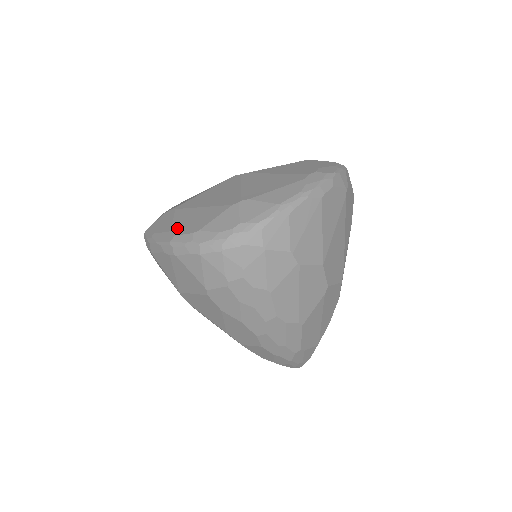
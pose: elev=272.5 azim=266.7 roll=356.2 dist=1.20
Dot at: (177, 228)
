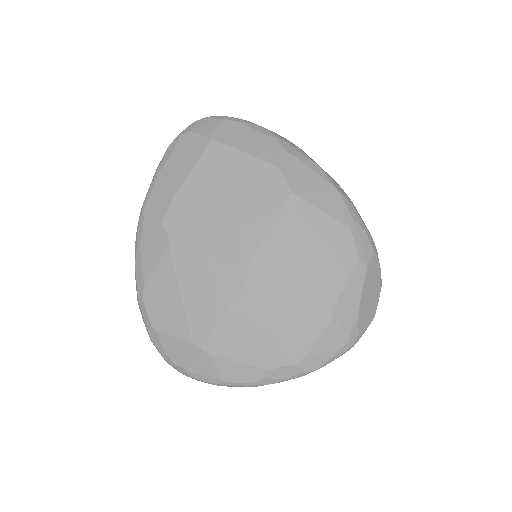
Dot at: (149, 292)
